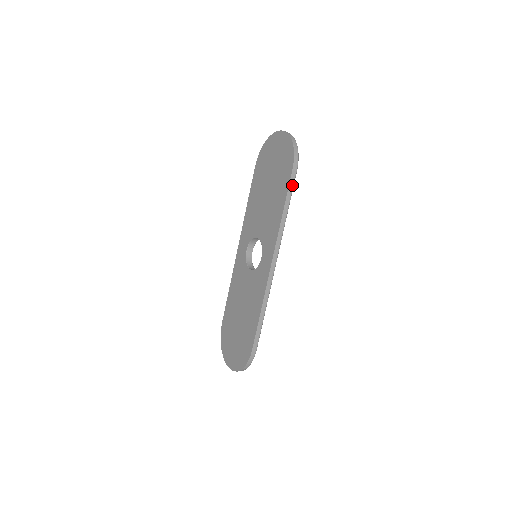
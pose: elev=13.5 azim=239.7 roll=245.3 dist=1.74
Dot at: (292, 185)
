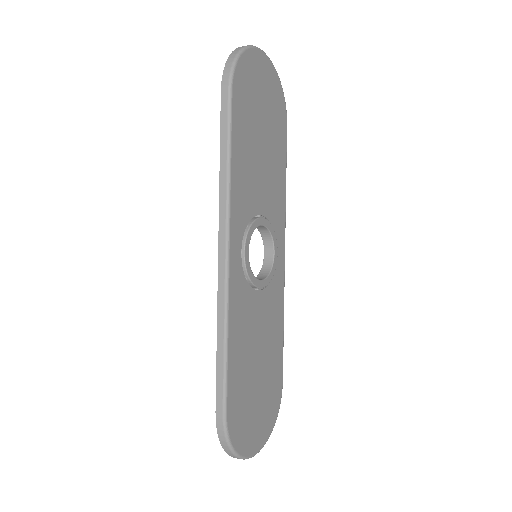
Dot at: (226, 115)
